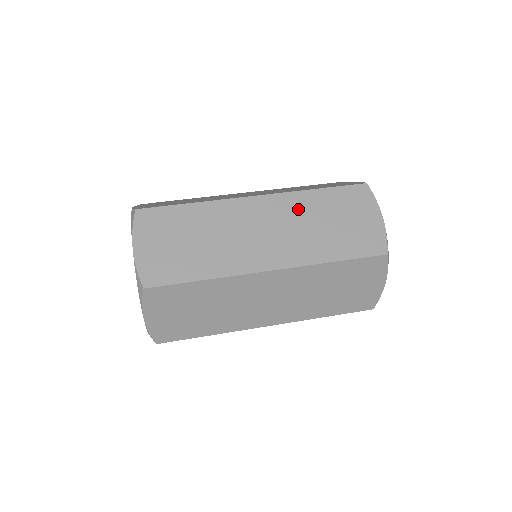
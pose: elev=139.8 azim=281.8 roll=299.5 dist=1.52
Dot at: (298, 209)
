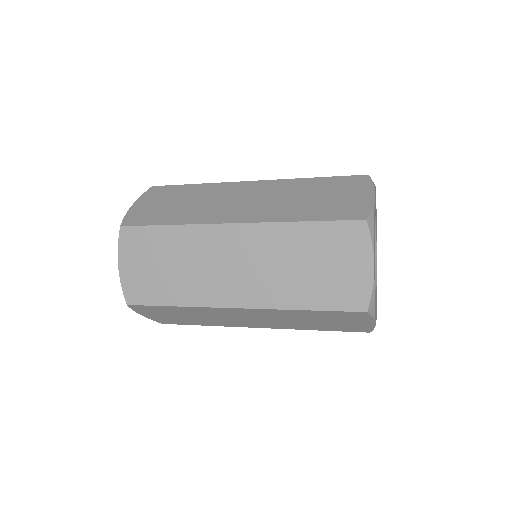
Dot at: occluded
